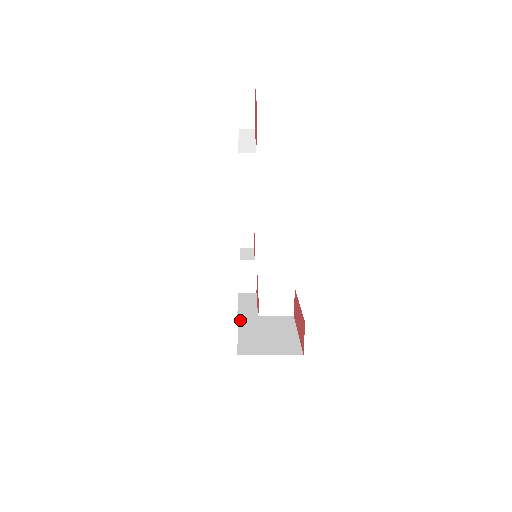
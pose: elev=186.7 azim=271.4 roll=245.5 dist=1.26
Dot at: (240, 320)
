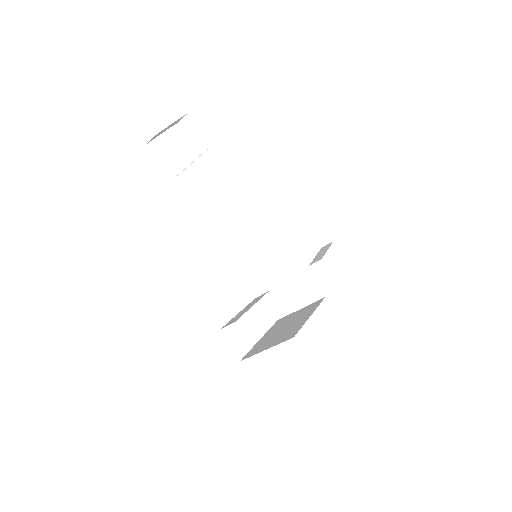
Dot at: (224, 326)
